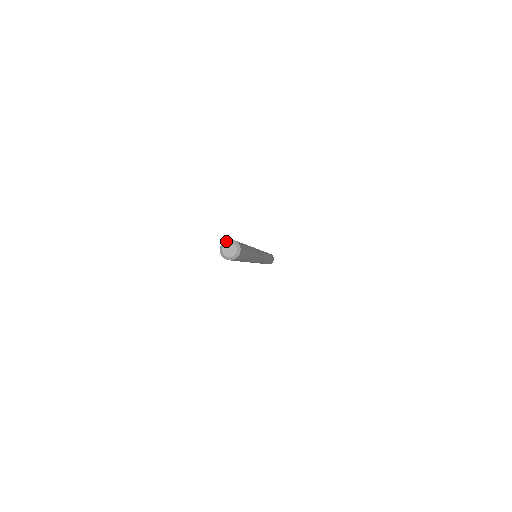
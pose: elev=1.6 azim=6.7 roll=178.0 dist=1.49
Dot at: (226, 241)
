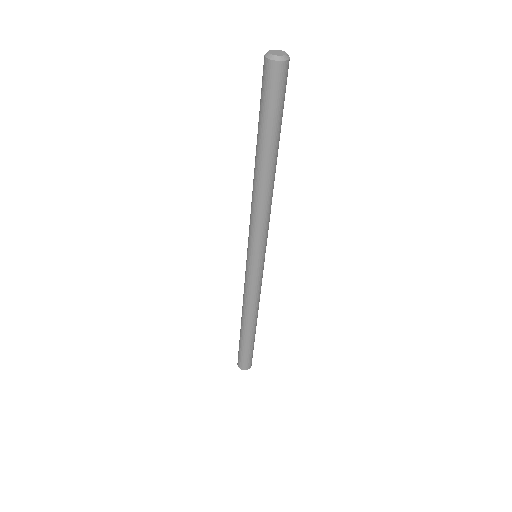
Dot at: (277, 51)
